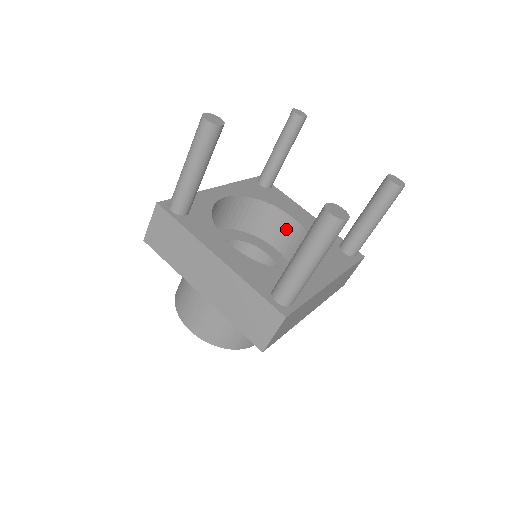
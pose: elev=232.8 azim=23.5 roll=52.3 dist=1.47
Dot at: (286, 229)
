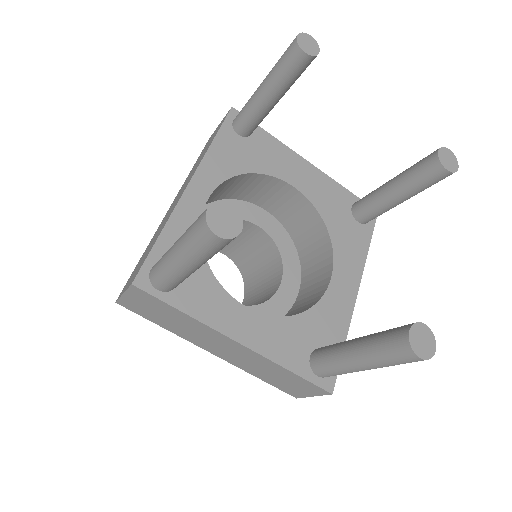
Dot at: (282, 196)
